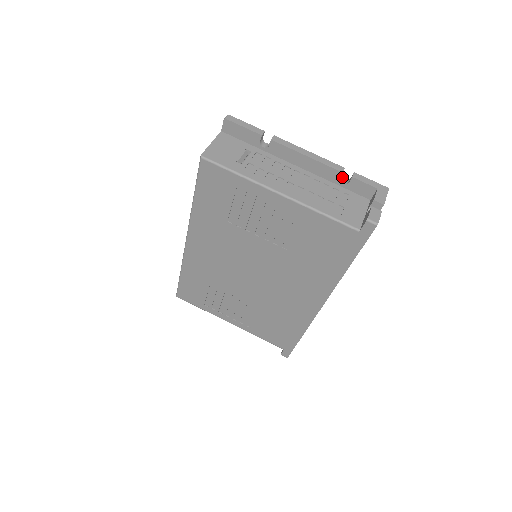
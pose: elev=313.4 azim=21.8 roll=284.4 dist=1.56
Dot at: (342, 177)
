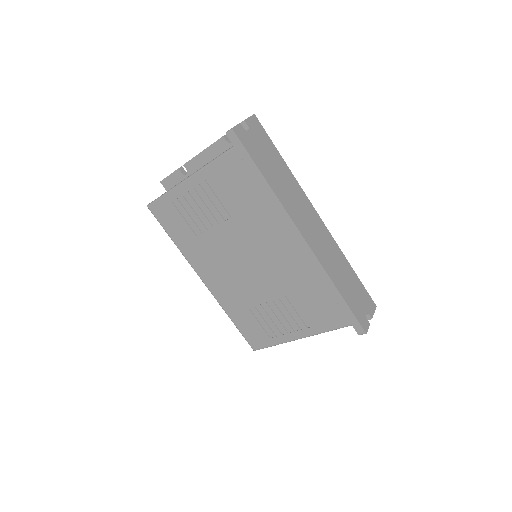
Dot at: occluded
